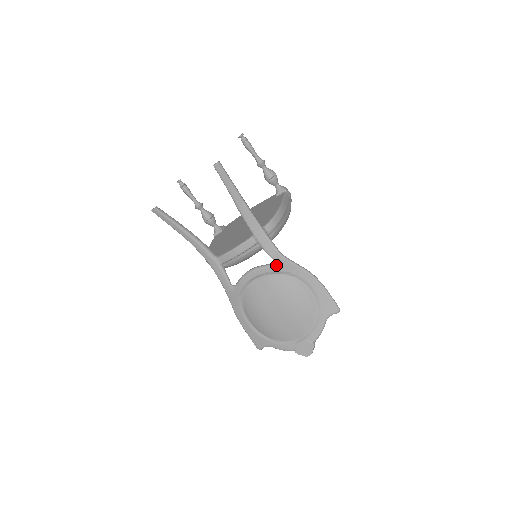
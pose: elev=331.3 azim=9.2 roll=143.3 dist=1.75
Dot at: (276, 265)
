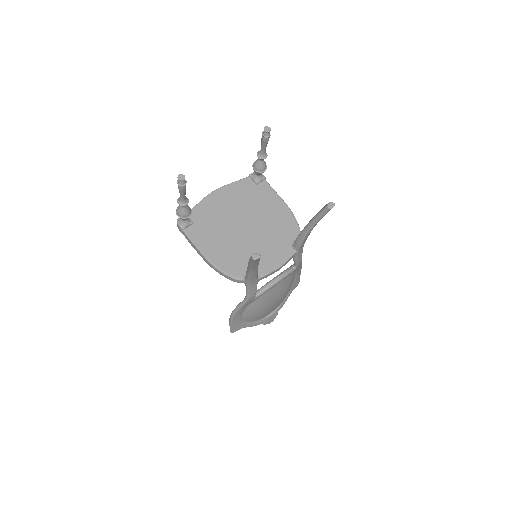
Dot at: (295, 269)
